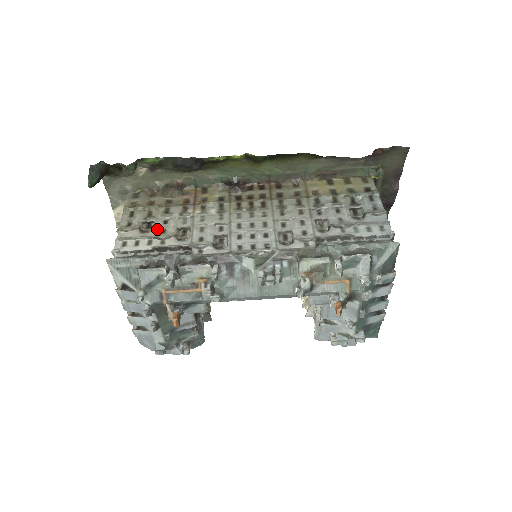
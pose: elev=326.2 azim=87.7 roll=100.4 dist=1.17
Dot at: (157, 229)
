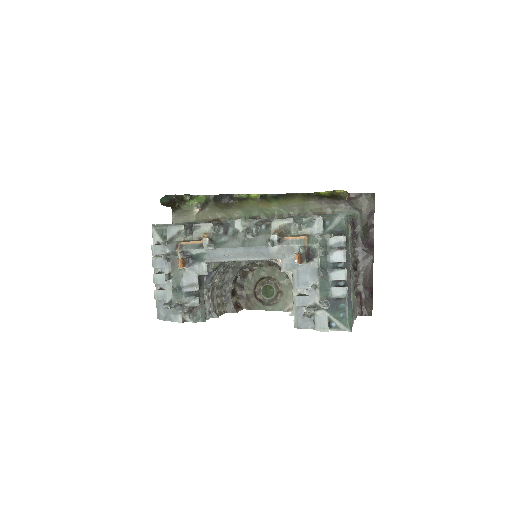
Dot at: occluded
